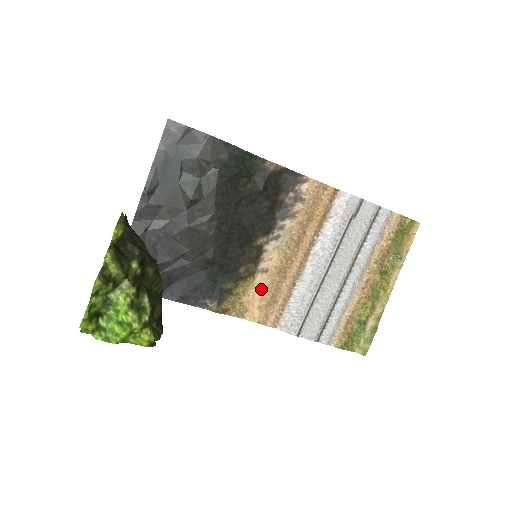
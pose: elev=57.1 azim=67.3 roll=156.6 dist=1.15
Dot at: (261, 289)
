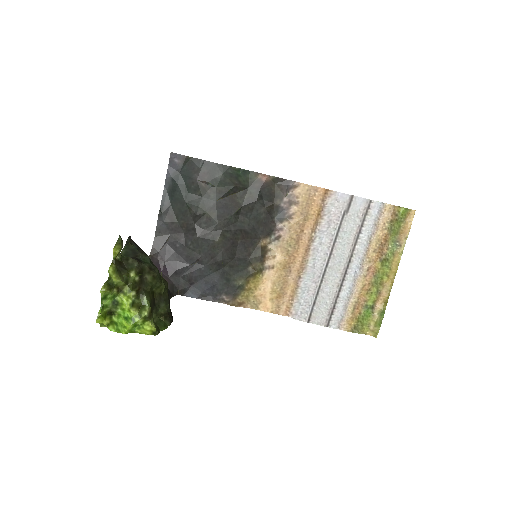
Dot at: (270, 283)
